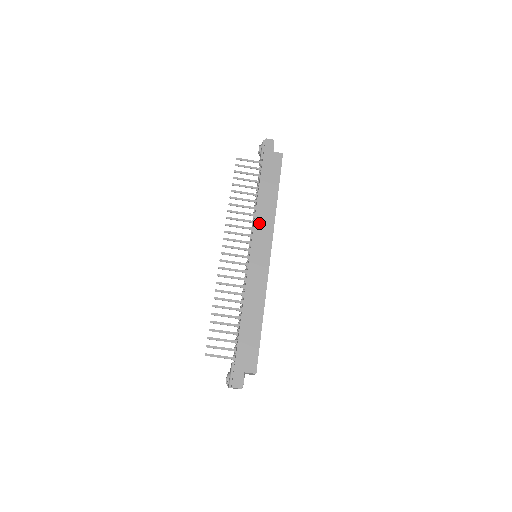
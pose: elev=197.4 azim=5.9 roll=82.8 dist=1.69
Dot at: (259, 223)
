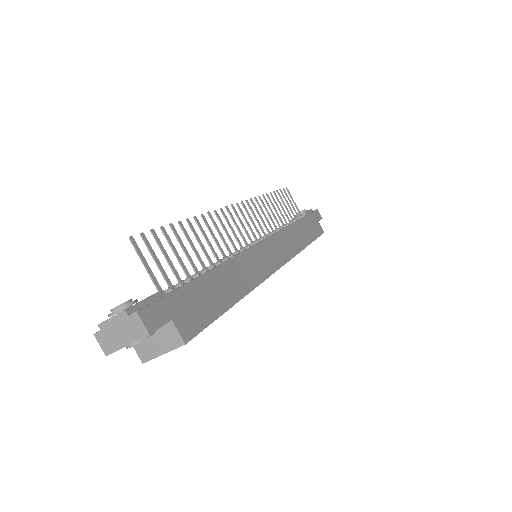
Dot at: (285, 236)
